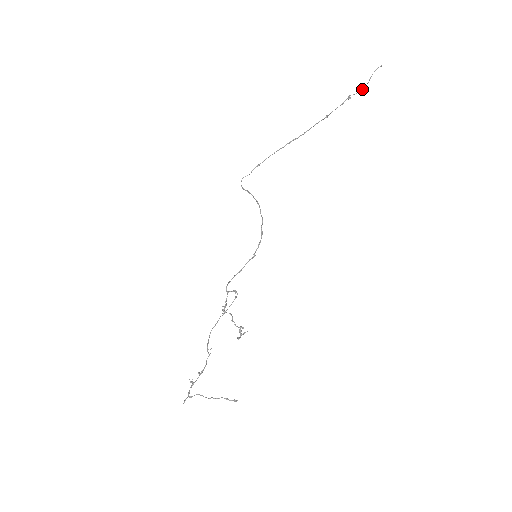
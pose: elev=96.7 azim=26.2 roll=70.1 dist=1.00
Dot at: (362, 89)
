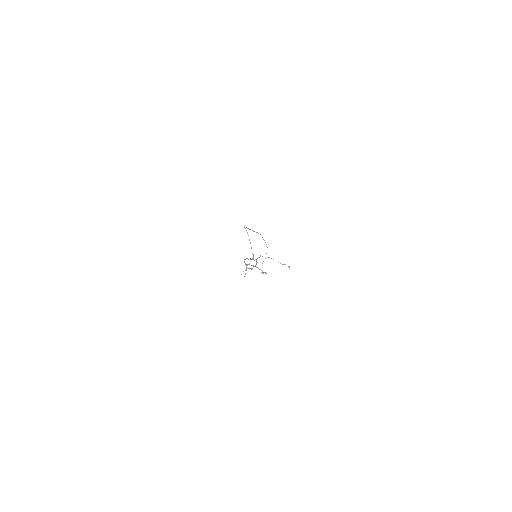
Dot at: occluded
